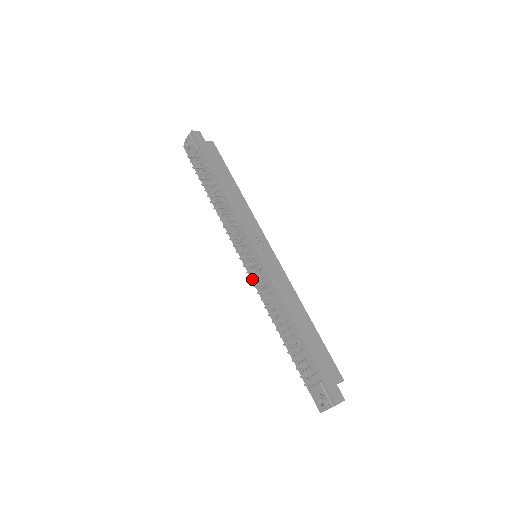
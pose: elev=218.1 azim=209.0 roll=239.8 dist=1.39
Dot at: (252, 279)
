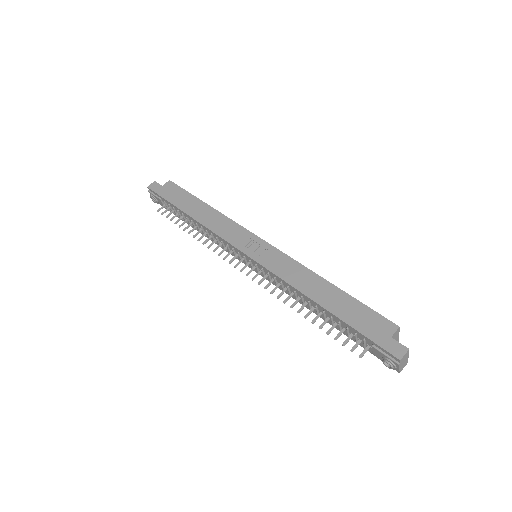
Dot at: (260, 283)
